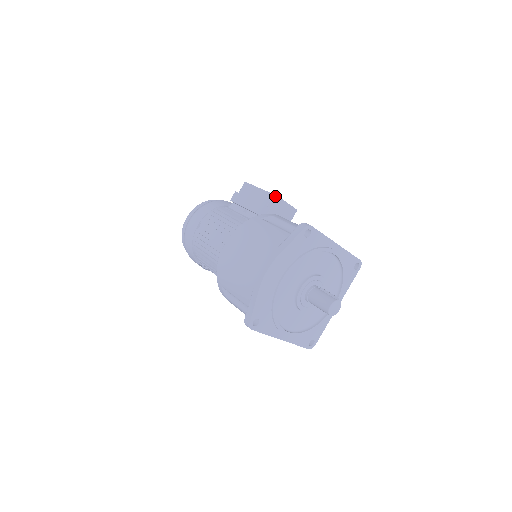
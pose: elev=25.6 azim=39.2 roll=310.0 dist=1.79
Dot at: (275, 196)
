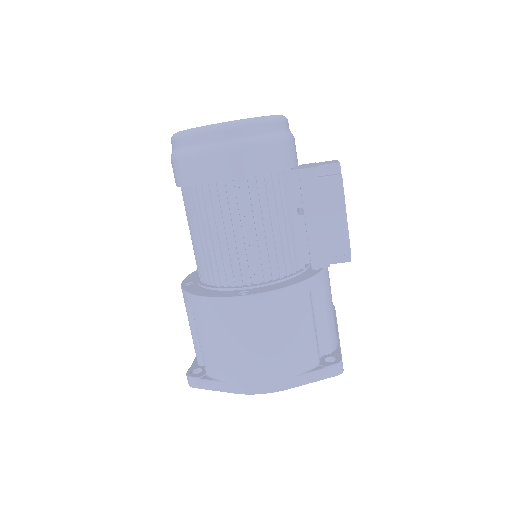
Dot at: (350, 253)
